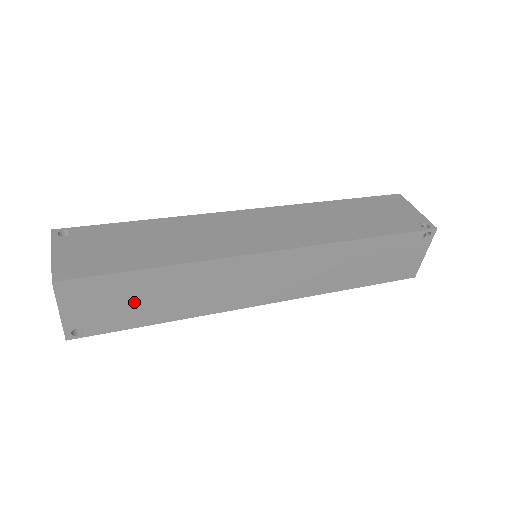
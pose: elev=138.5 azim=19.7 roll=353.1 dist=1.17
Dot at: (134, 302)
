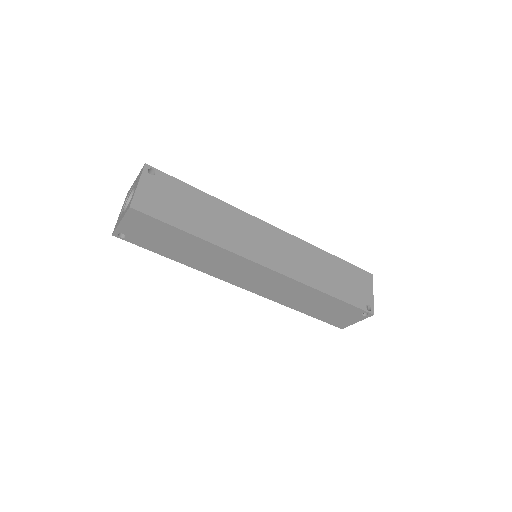
Dot at: (166, 242)
